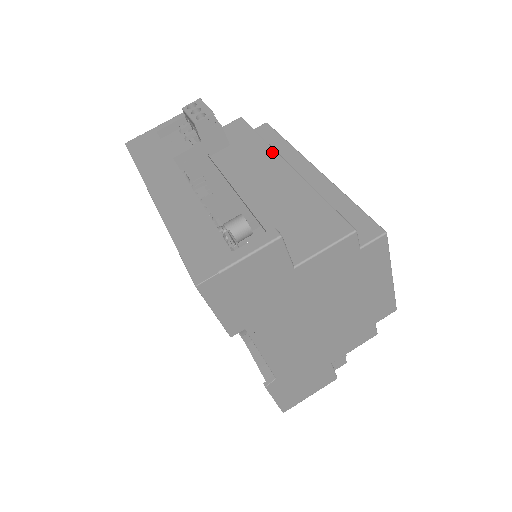
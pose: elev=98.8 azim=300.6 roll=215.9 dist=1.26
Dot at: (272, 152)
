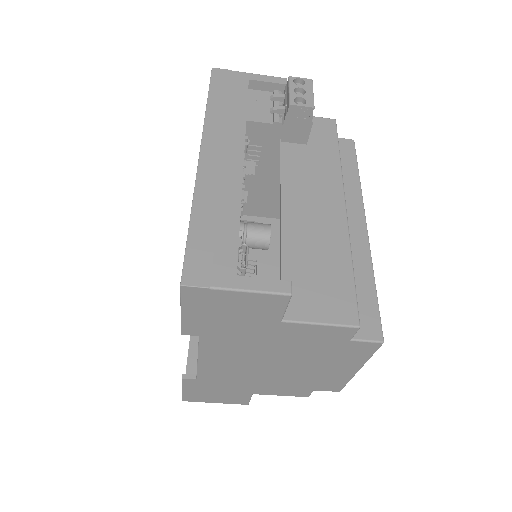
Dot at: (339, 182)
